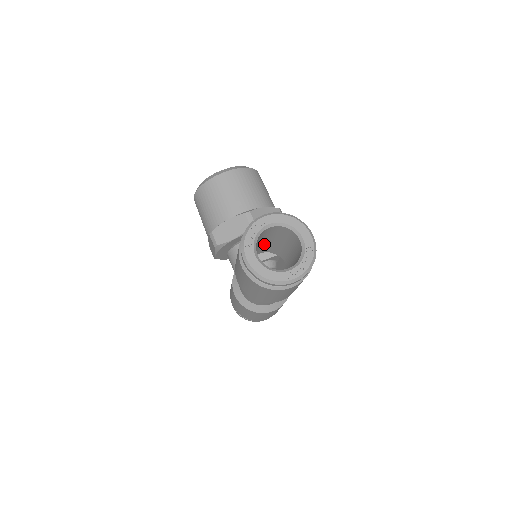
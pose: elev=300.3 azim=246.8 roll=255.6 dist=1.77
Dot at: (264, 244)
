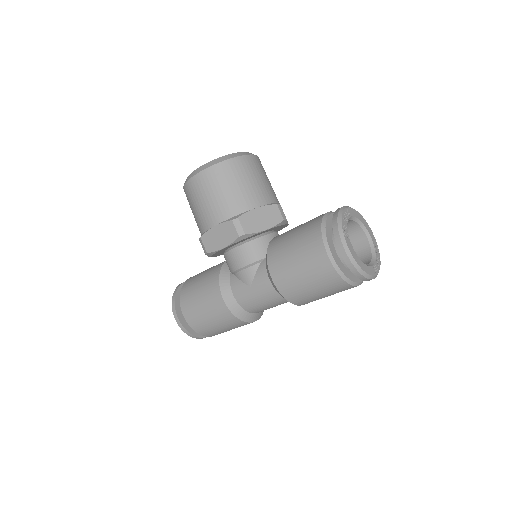
Dot at: occluded
